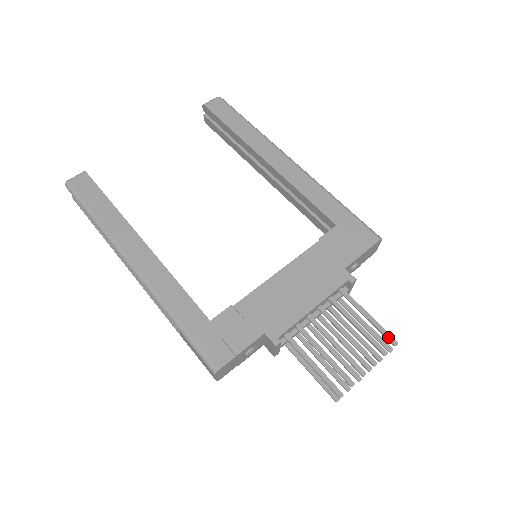
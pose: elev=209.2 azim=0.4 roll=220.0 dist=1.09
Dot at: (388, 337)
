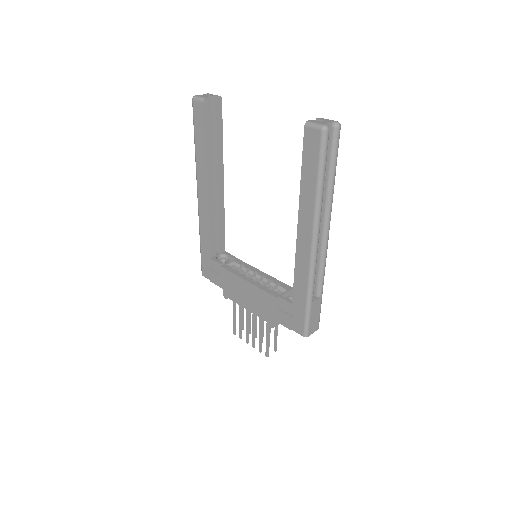
Dot at: (266, 352)
